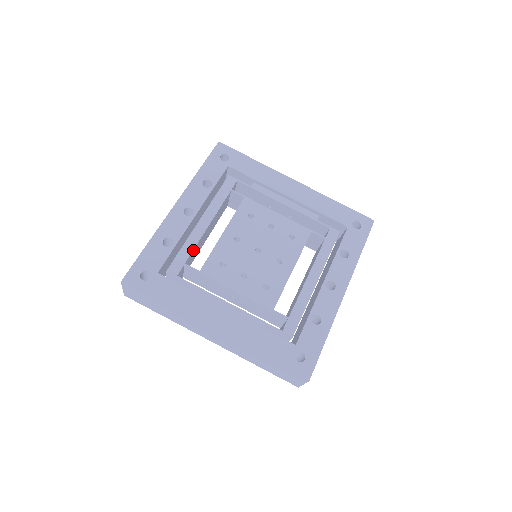
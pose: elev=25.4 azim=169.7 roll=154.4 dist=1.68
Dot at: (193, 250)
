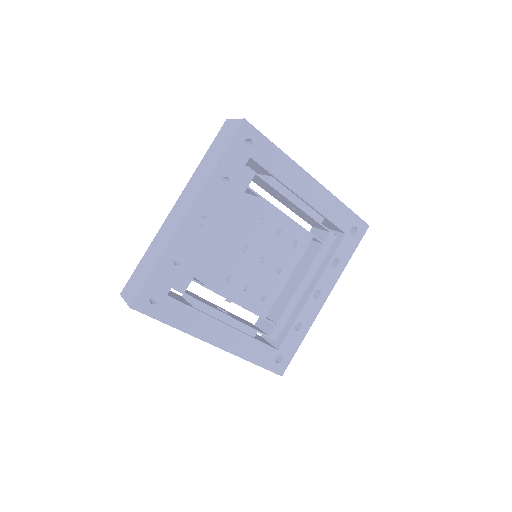
Dot at: (201, 262)
